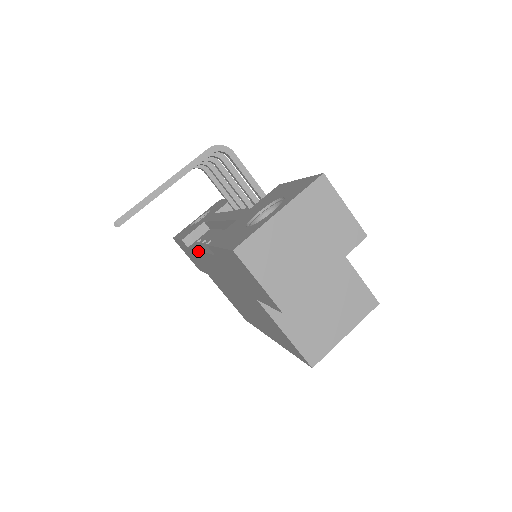
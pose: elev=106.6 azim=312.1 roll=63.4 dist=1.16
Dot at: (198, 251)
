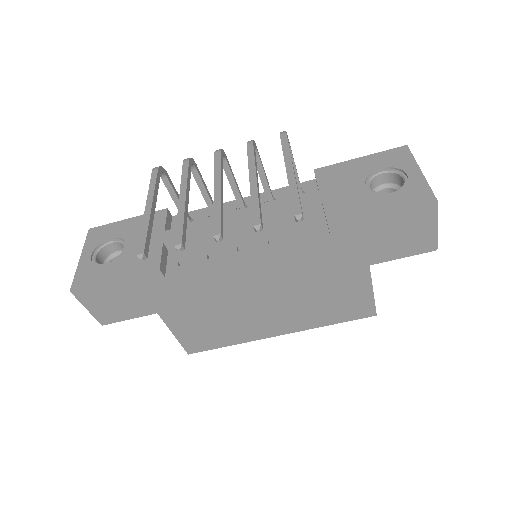
Dot at: (234, 262)
